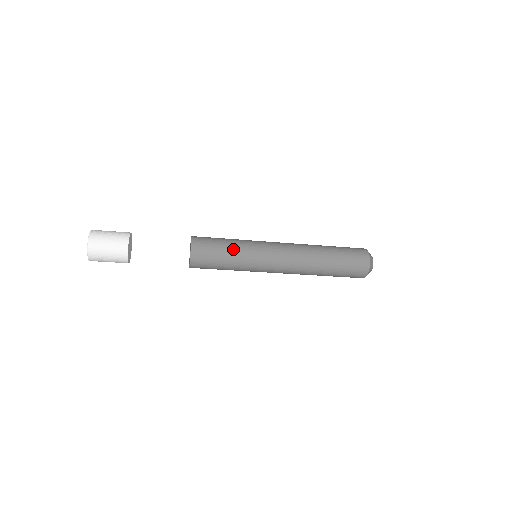
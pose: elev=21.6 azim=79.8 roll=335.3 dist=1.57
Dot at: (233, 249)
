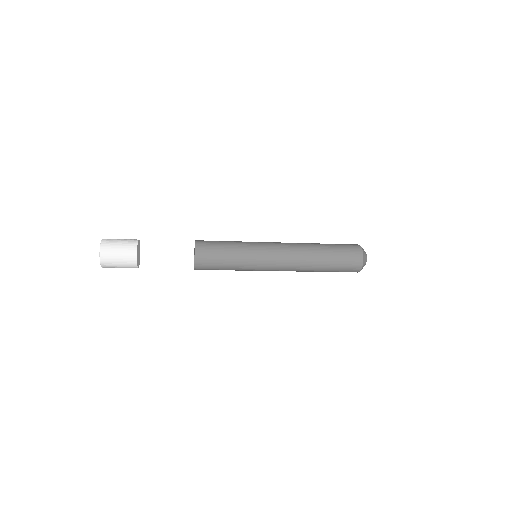
Dot at: (234, 254)
